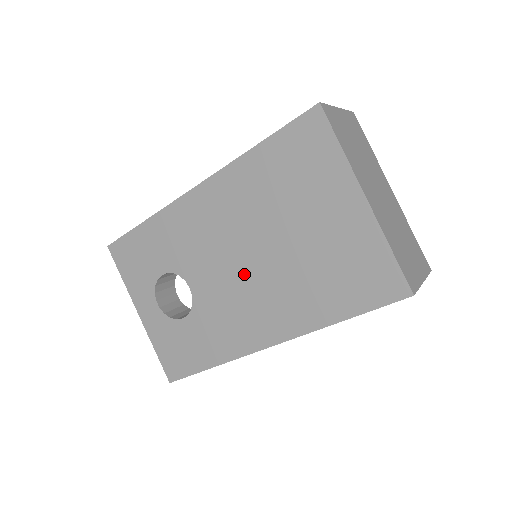
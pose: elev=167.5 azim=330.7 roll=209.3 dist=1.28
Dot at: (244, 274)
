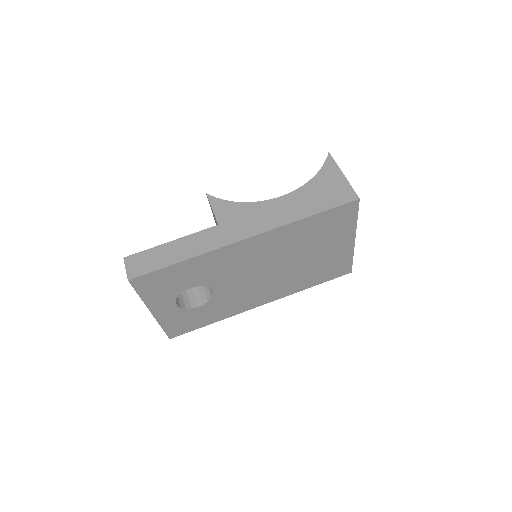
Dot at: (263, 278)
